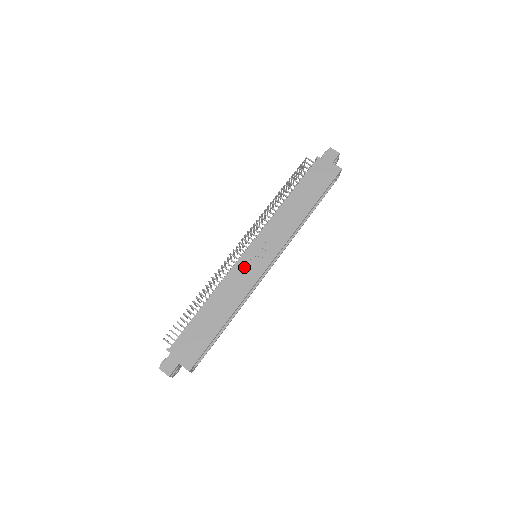
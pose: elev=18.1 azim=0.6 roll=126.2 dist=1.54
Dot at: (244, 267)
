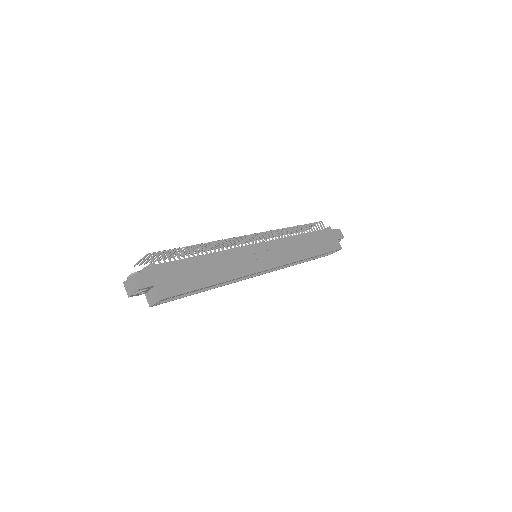
Dot at: (250, 254)
